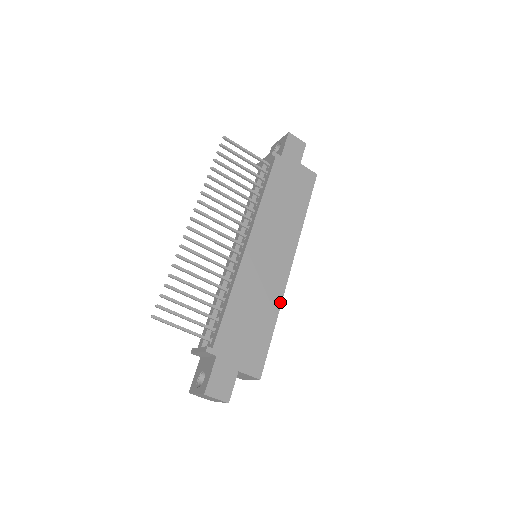
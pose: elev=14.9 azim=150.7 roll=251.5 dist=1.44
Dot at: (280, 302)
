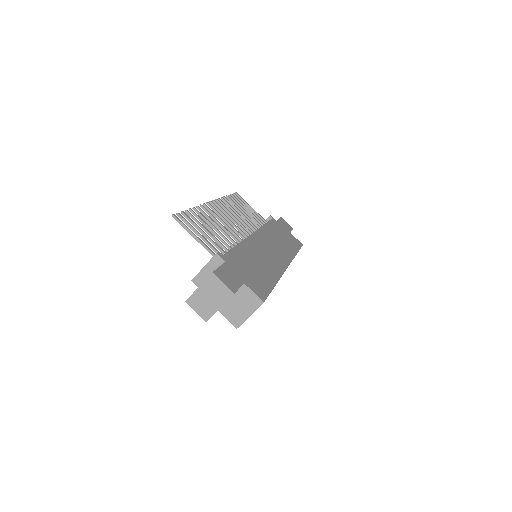
Dot at: (280, 276)
